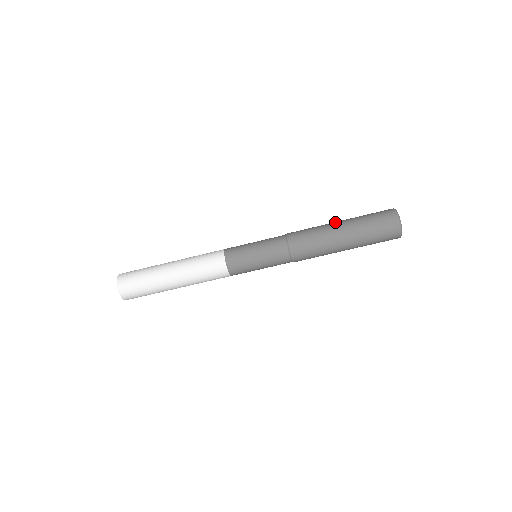
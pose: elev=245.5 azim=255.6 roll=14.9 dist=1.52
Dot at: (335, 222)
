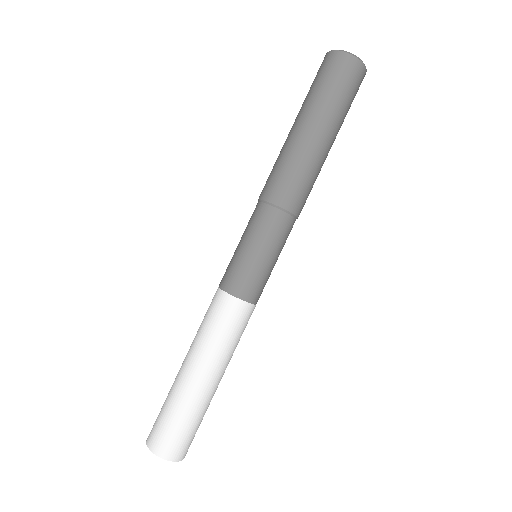
Dot at: occluded
